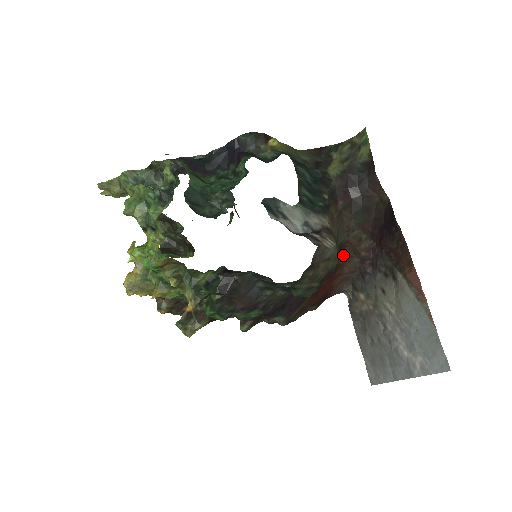
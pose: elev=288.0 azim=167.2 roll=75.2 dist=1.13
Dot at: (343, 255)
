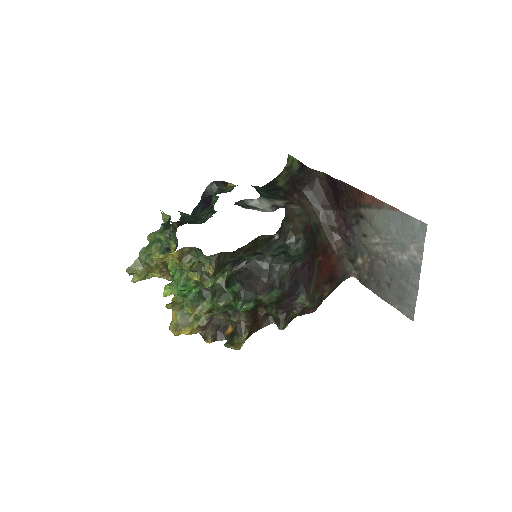
Dot at: (324, 235)
